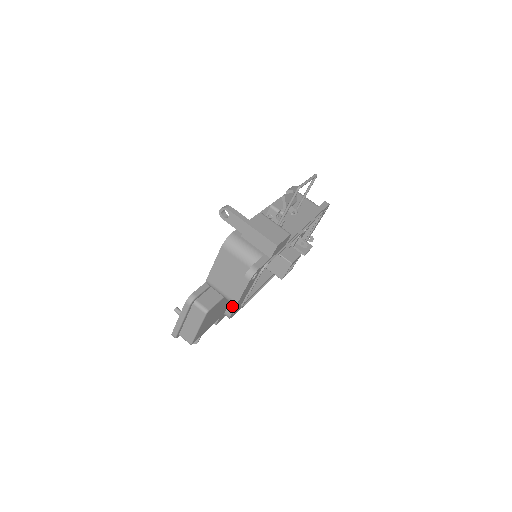
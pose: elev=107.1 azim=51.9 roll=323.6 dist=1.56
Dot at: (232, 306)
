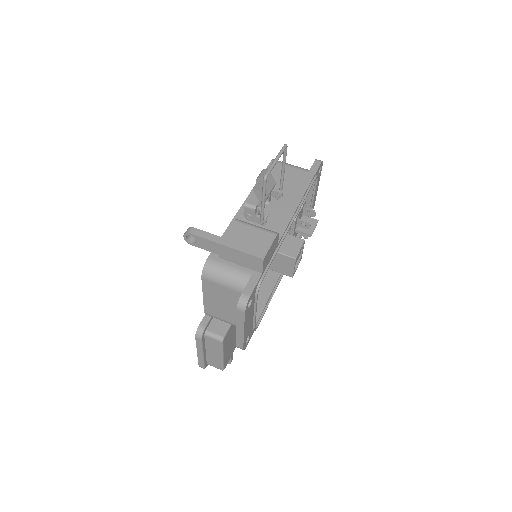
Dot at: (240, 339)
